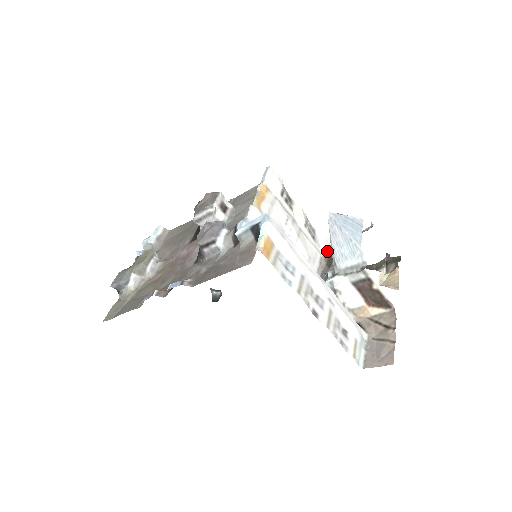
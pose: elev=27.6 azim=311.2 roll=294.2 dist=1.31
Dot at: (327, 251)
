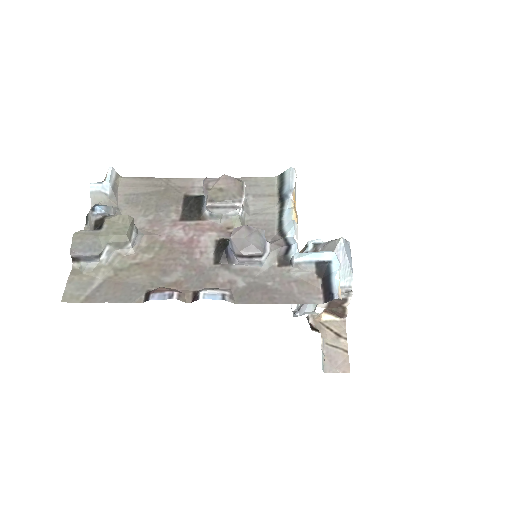
Dot at: occluded
